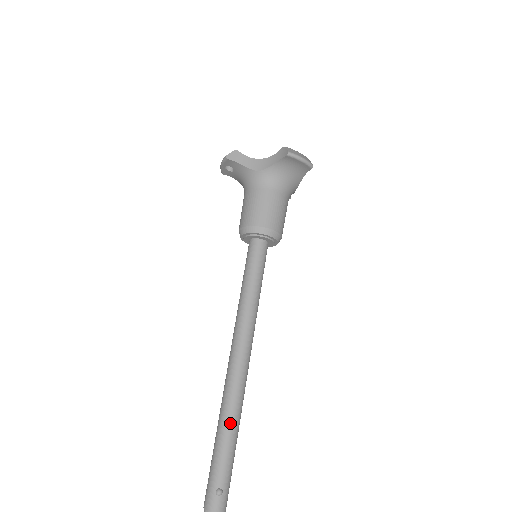
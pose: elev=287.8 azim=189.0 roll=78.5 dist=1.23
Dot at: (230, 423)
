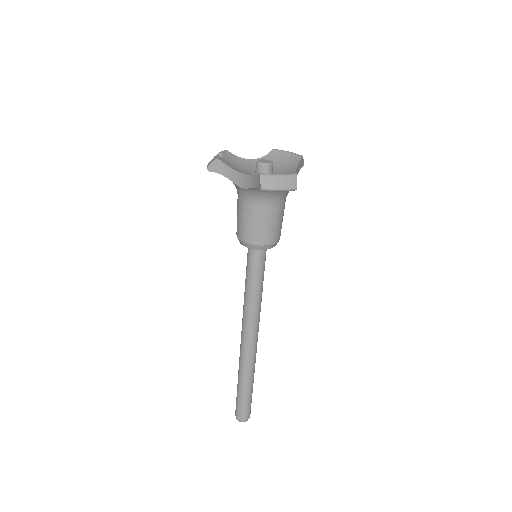
Dot at: (244, 378)
